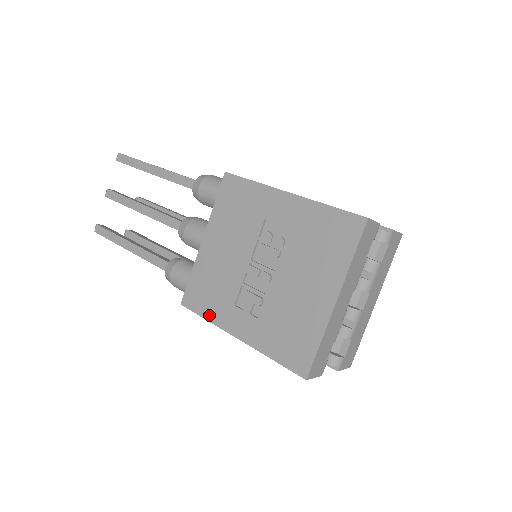
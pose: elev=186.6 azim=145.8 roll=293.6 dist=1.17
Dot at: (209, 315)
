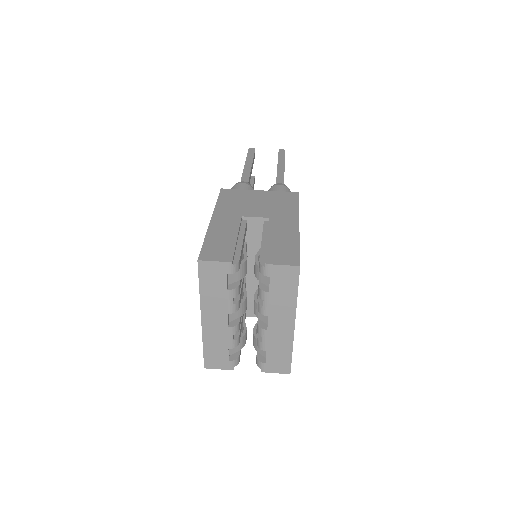
Dot at: occluded
